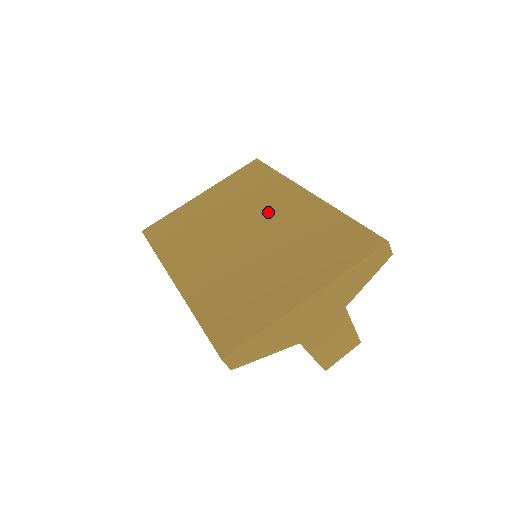
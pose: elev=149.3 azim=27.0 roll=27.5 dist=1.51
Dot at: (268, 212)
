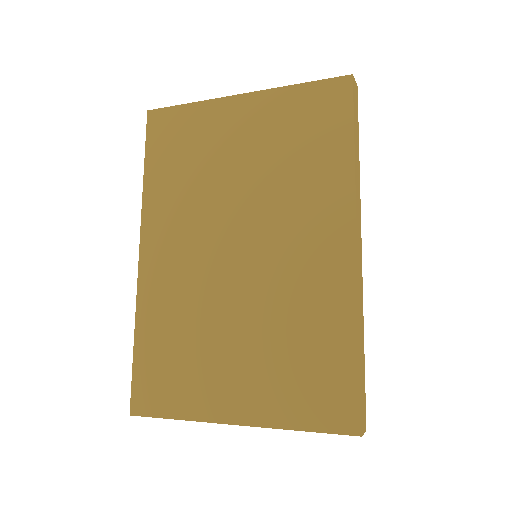
Dot at: (287, 233)
